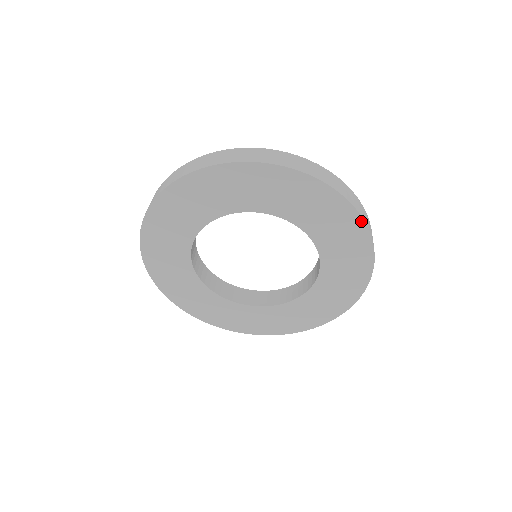
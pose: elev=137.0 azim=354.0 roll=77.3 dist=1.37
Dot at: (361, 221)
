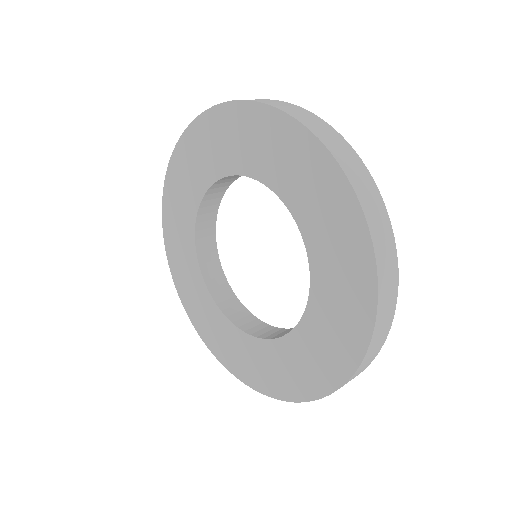
Dot at: (365, 346)
